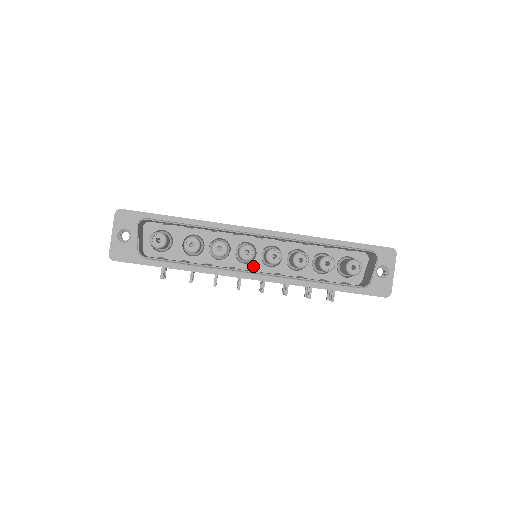
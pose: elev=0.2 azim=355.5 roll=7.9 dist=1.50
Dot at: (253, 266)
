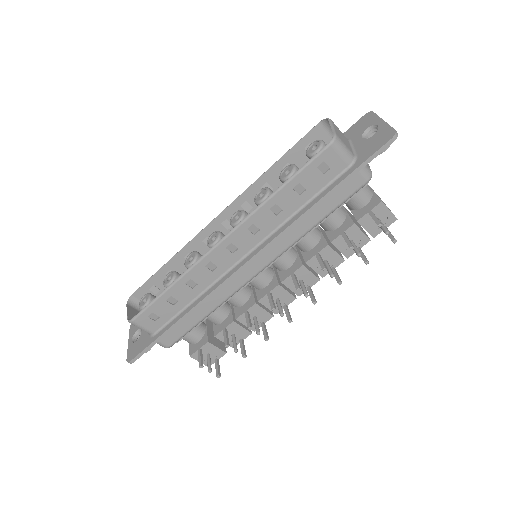
Dot at: occluded
